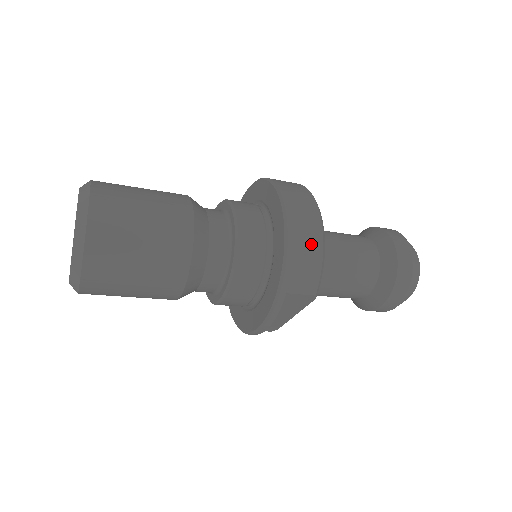
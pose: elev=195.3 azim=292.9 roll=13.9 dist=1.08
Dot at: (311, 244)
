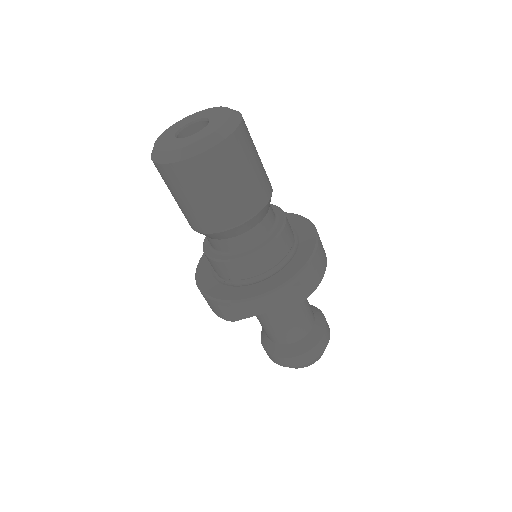
Dot at: (323, 263)
